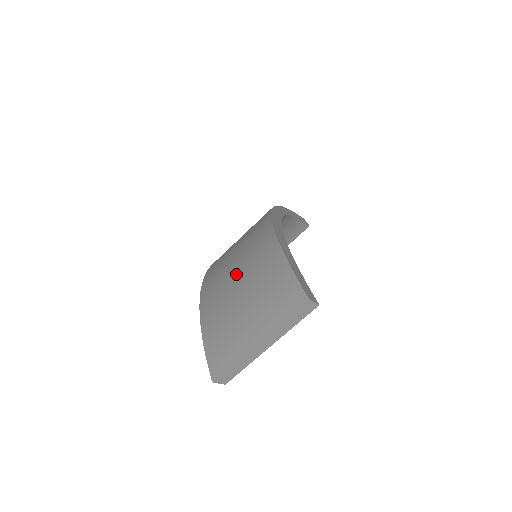
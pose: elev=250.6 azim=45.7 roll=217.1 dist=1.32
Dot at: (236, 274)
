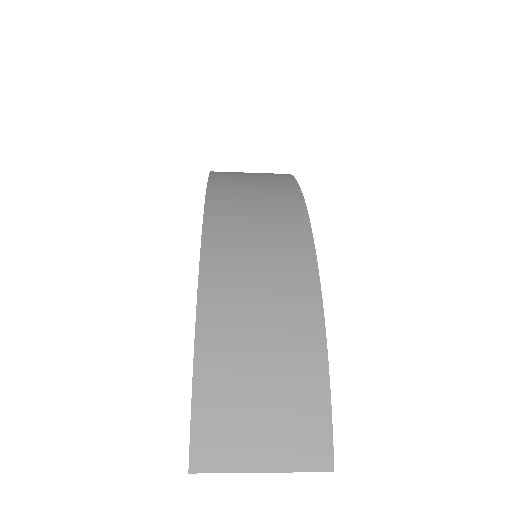
Dot at: (260, 338)
